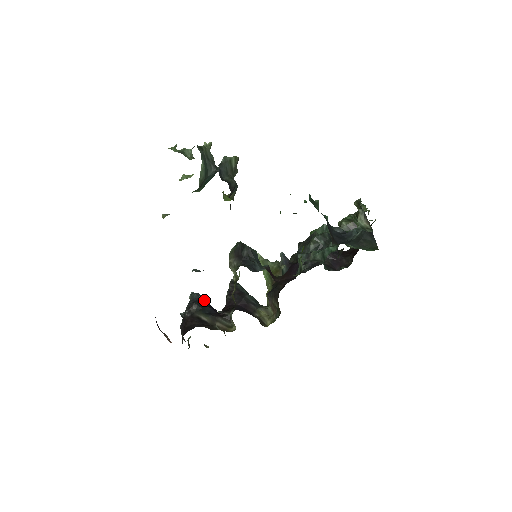
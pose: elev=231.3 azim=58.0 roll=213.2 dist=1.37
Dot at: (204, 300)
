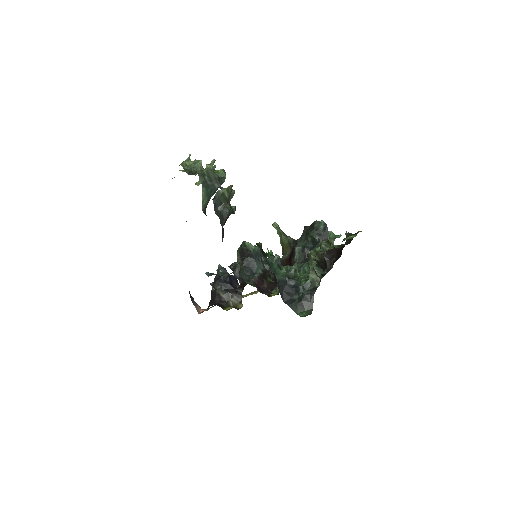
Dot at: occluded
